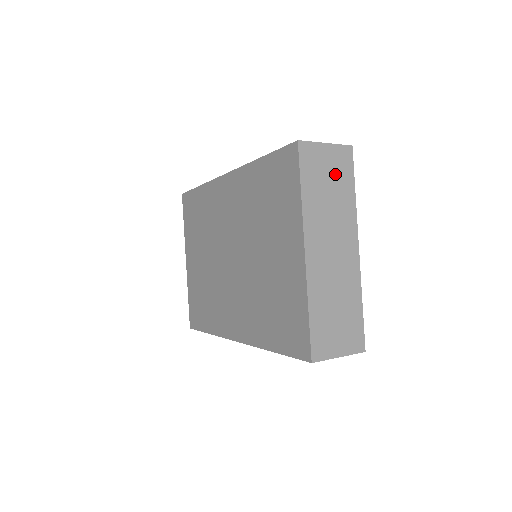
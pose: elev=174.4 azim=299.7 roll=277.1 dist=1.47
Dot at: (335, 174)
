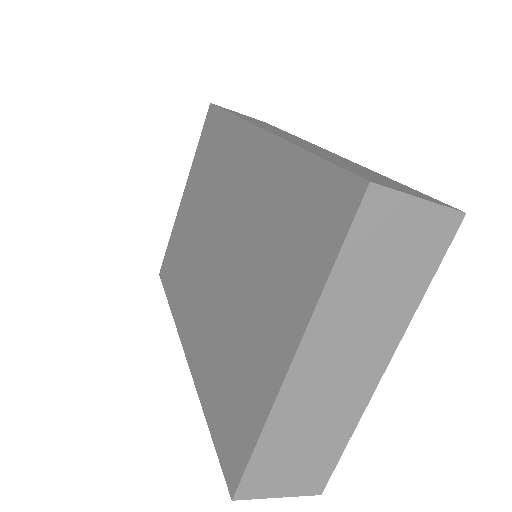
Dot at: (408, 254)
